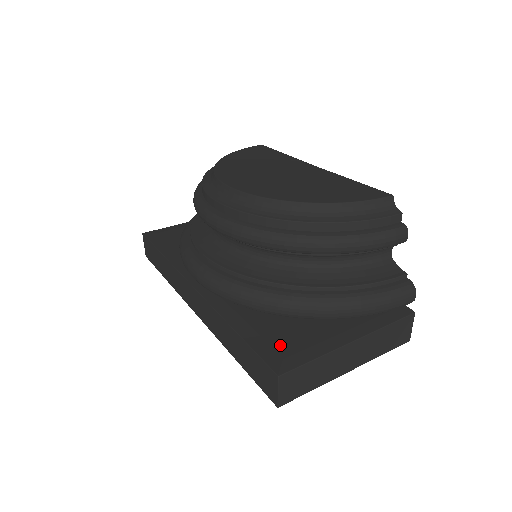
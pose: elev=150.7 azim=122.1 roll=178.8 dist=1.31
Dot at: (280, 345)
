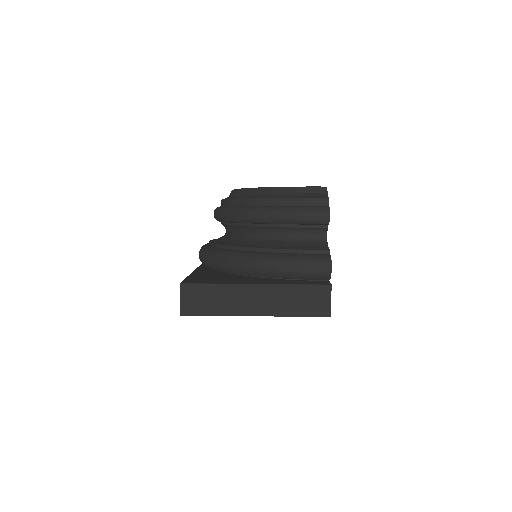
Dot at: (204, 278)
